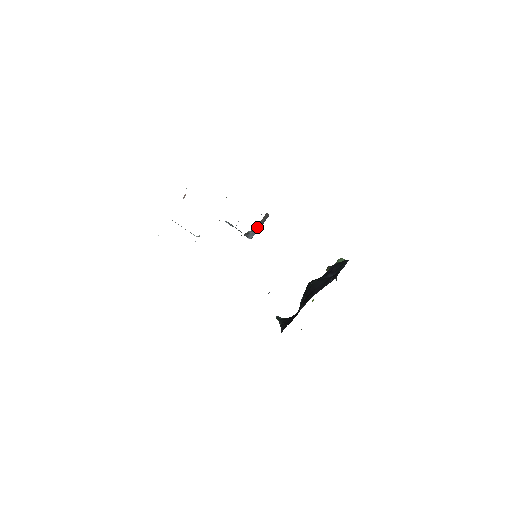
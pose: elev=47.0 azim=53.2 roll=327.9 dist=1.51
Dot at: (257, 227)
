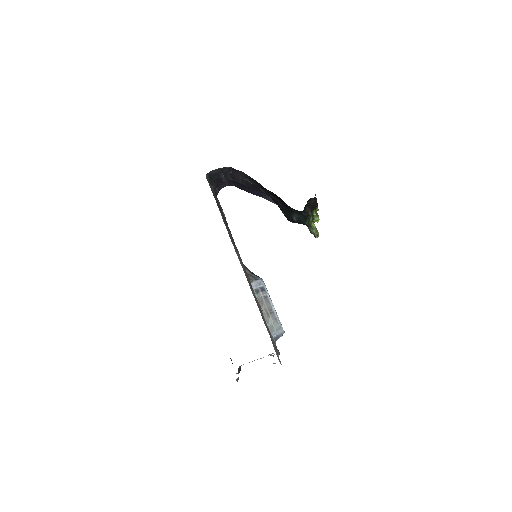
Dot at: occluded
